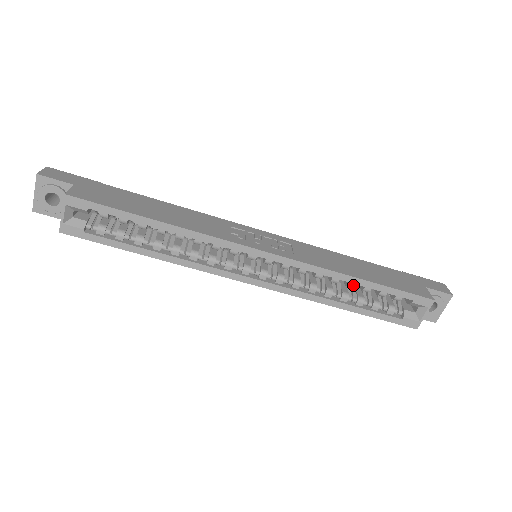
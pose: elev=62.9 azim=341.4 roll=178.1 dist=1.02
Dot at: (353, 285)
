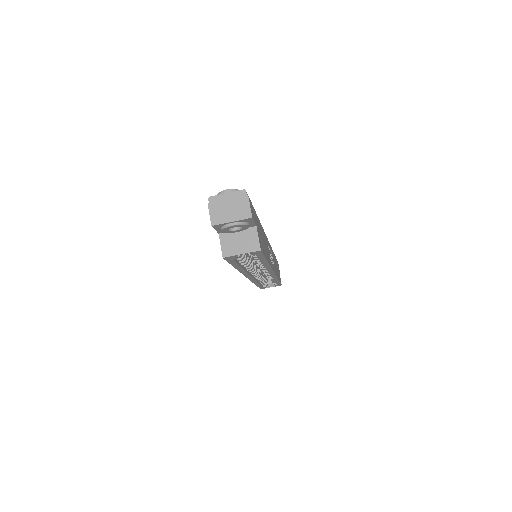
Dot at: (272, 279)
